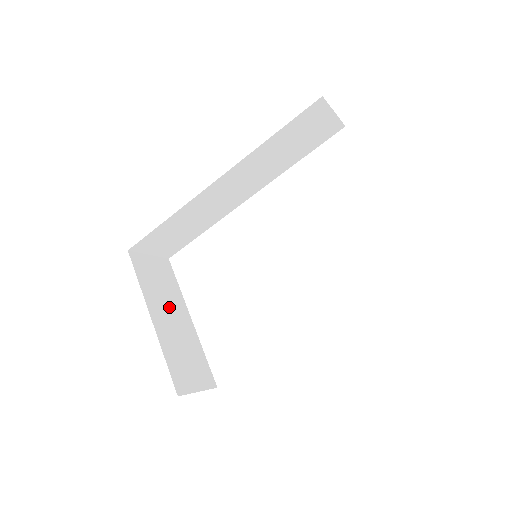
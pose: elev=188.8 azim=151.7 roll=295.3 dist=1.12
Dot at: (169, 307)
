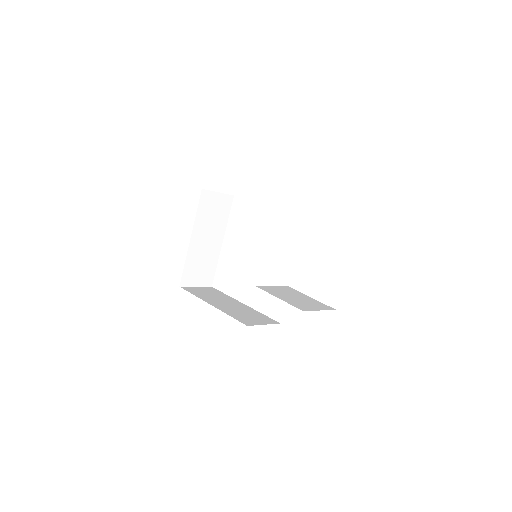
Dot at: (210, 232)
